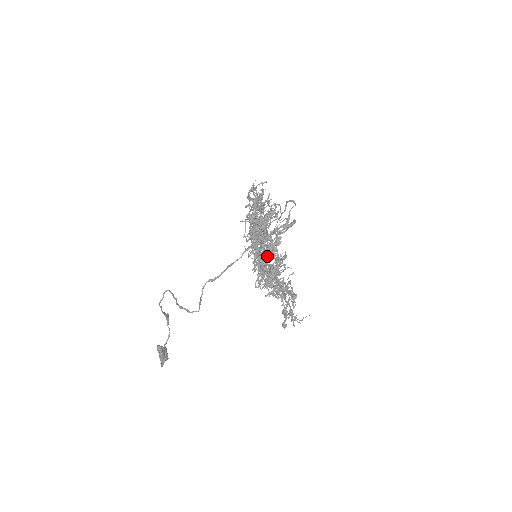
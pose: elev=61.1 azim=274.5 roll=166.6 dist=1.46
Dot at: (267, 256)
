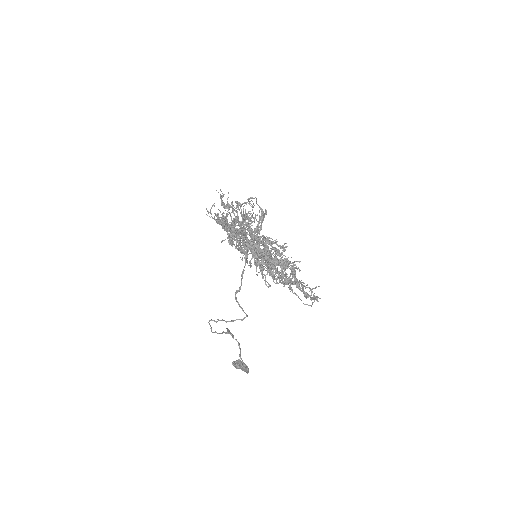
Dot at: occluded
